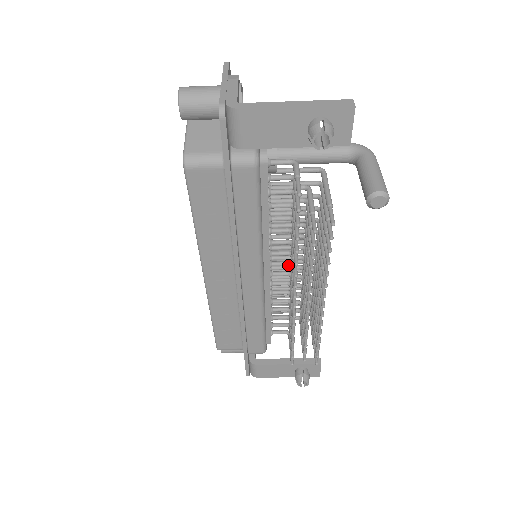
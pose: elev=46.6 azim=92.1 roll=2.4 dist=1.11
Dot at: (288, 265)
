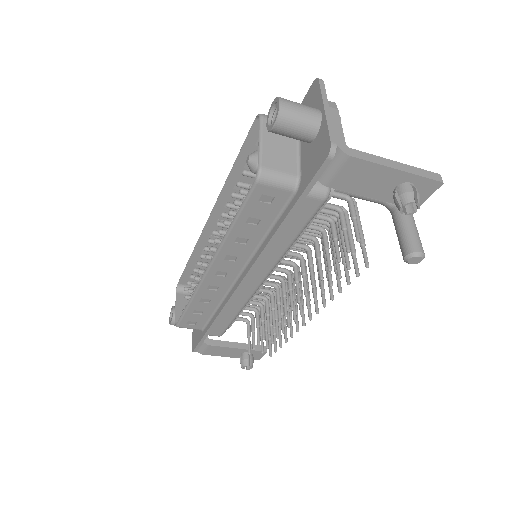
Dot at: (285, 272)
